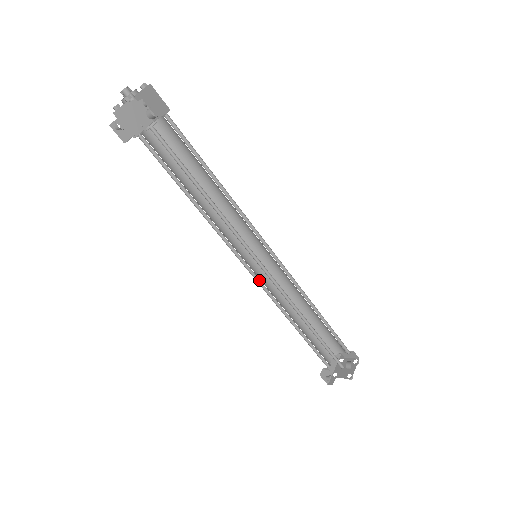
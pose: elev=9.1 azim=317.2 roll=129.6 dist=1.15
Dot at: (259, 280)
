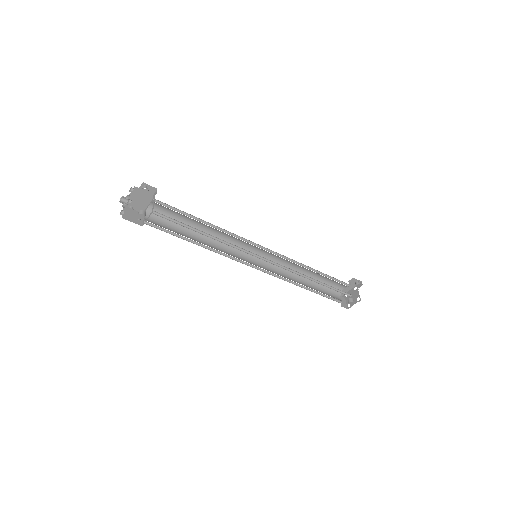
Dot at: occluded
